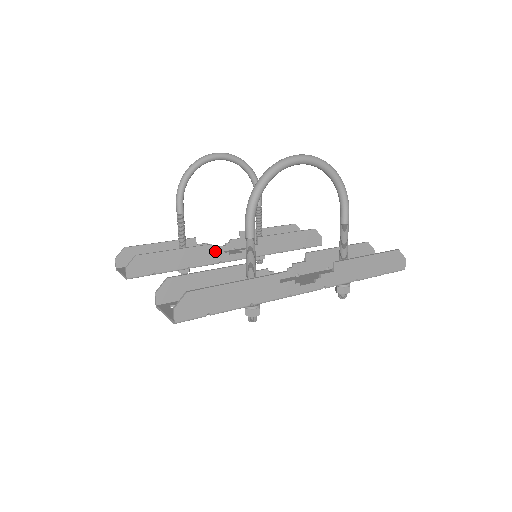
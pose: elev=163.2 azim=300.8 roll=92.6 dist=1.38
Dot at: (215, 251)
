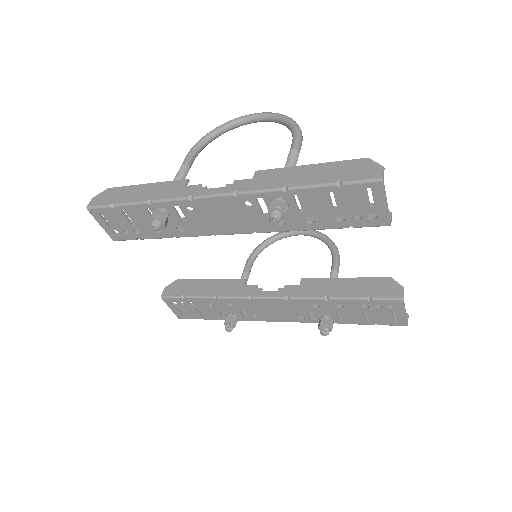
Dot at: (247, 285)
